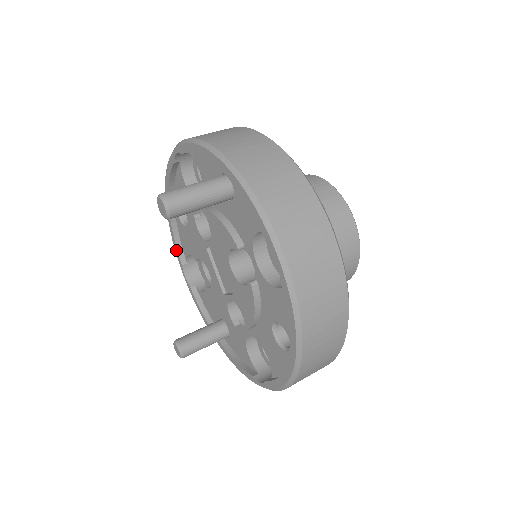
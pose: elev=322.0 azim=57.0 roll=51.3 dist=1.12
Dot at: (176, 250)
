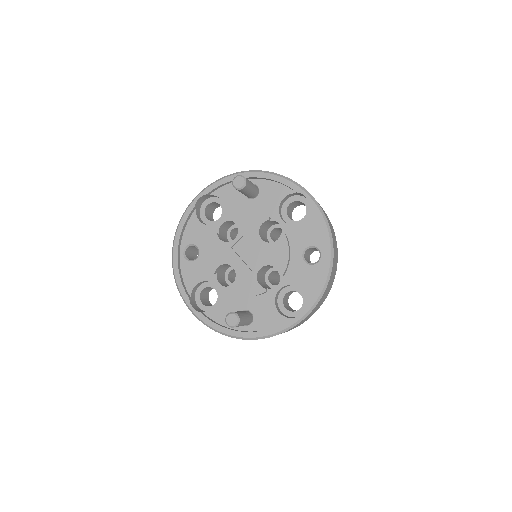
Dot at: (182, 289)
